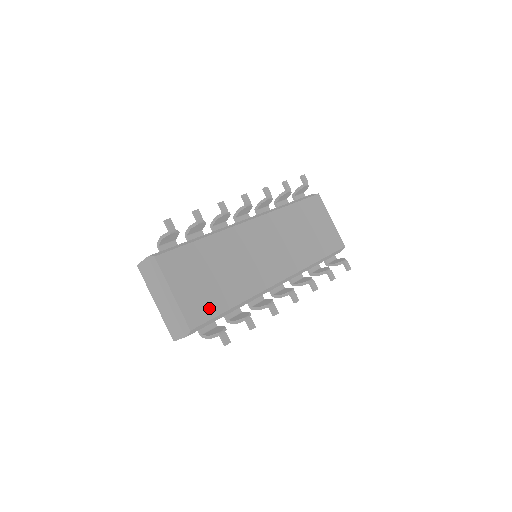
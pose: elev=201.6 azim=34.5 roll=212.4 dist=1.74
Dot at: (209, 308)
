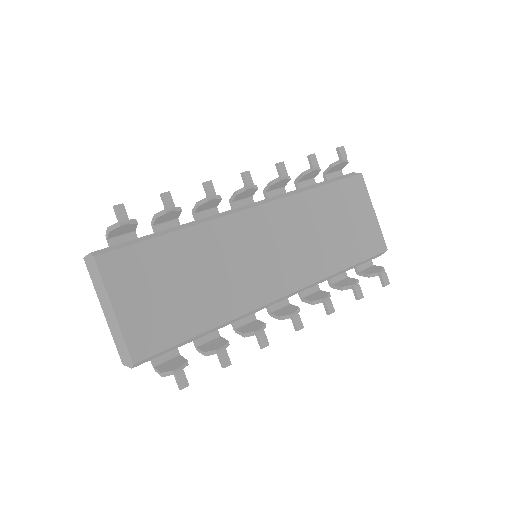
Dot at: (167, 333)
